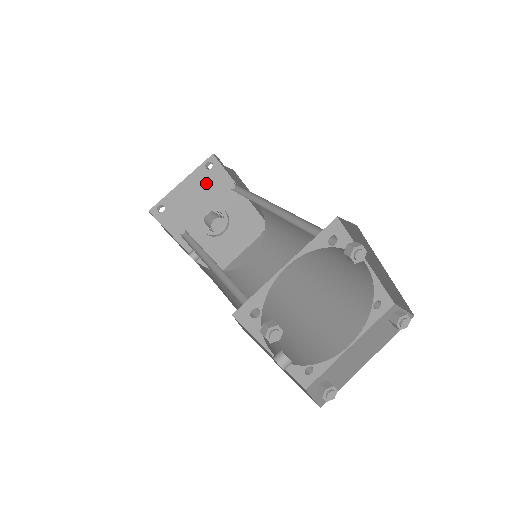
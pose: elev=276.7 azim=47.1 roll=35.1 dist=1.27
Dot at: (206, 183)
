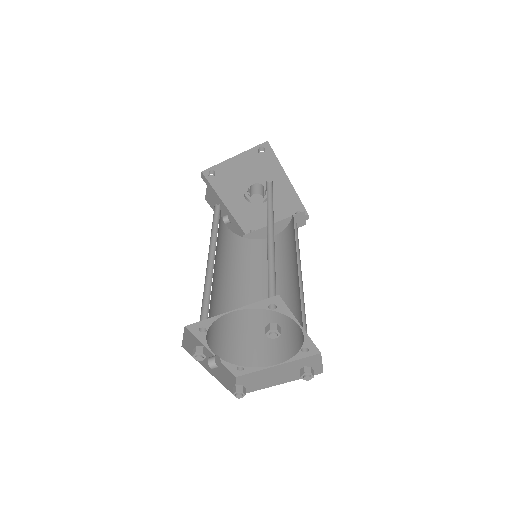
Dot at: (256, 162)
